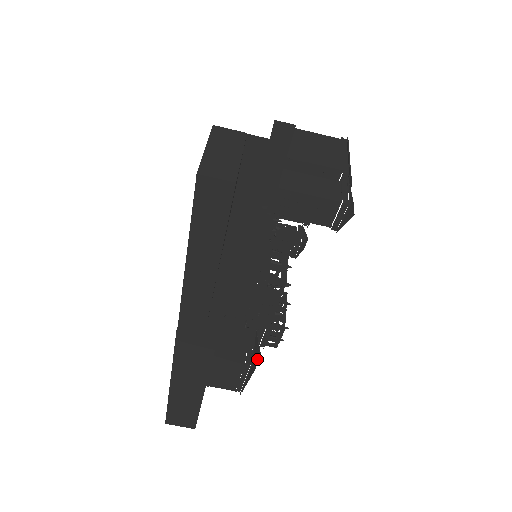
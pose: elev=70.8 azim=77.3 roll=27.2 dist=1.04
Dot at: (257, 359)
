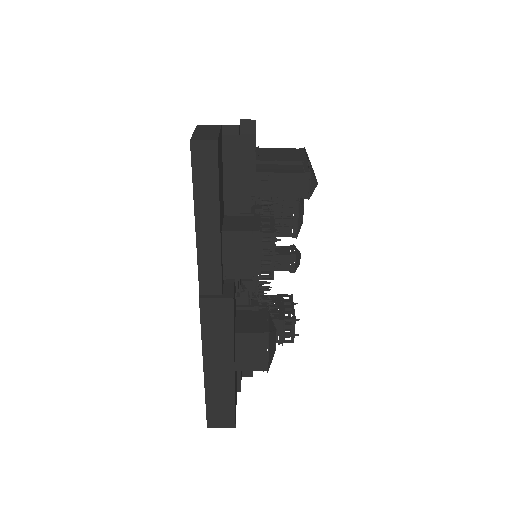
Dot at: (274, 332)
